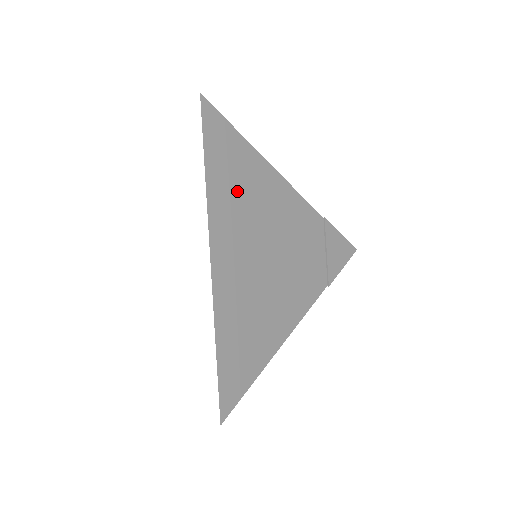
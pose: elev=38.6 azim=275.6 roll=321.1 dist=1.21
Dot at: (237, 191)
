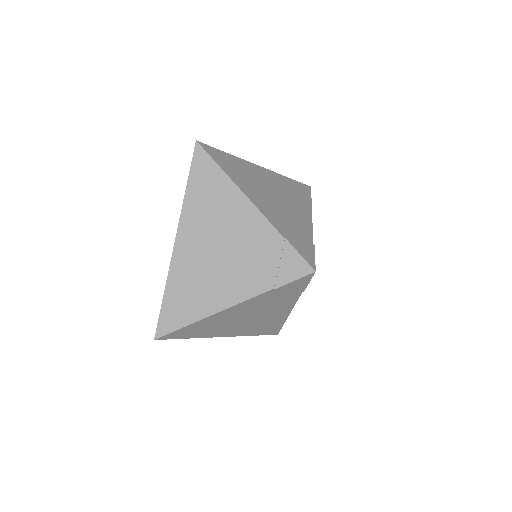
Dot at: (208, 204)
